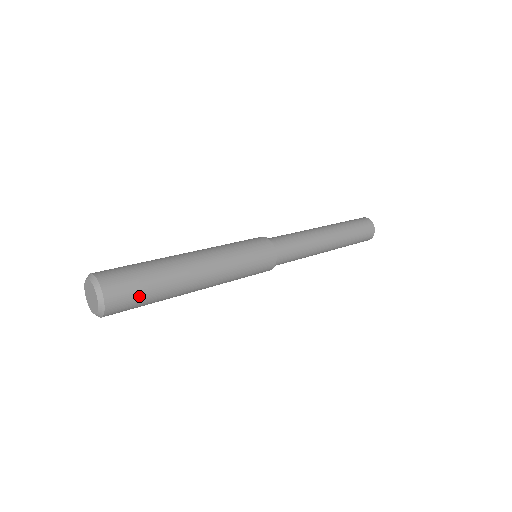
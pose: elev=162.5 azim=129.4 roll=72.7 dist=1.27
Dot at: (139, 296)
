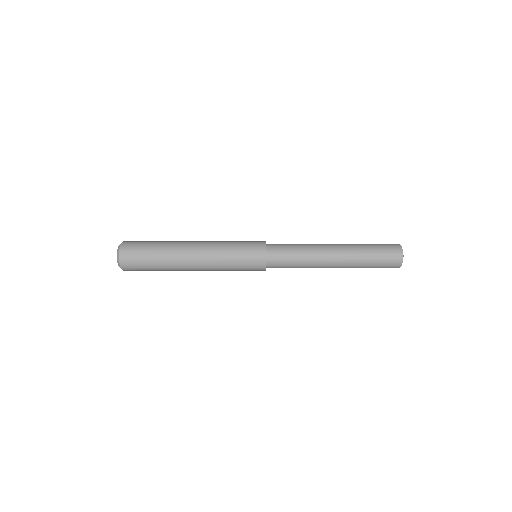
Dot at: (143, 250)
